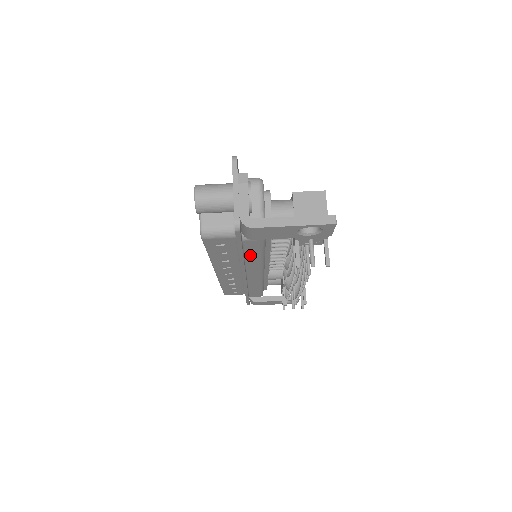
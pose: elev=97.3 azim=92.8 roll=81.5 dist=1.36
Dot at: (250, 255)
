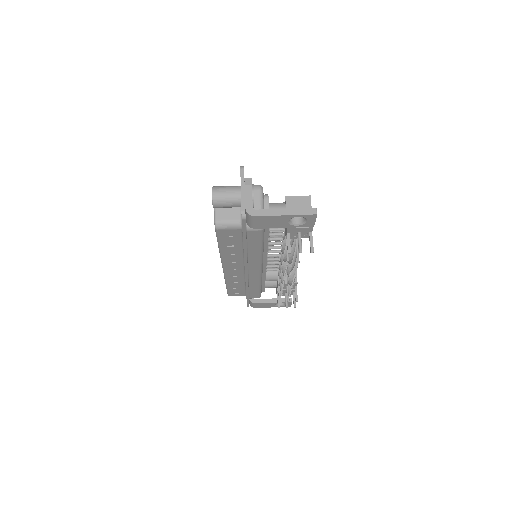
Dot at: (252, 247)
